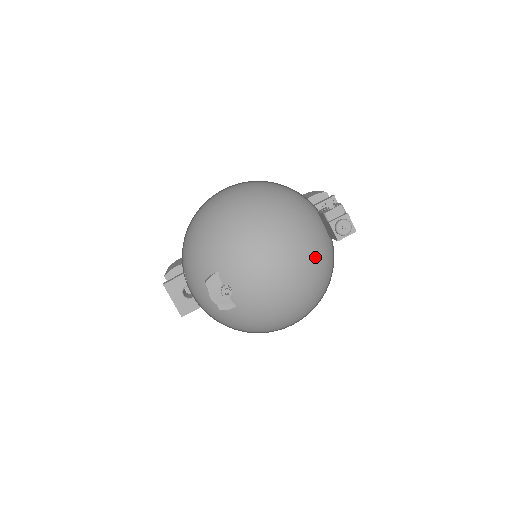
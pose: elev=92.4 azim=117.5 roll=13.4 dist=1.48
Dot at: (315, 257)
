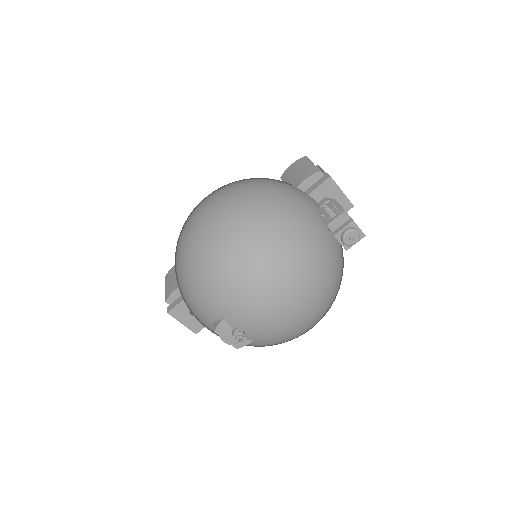
Dot at: (324, 274)
